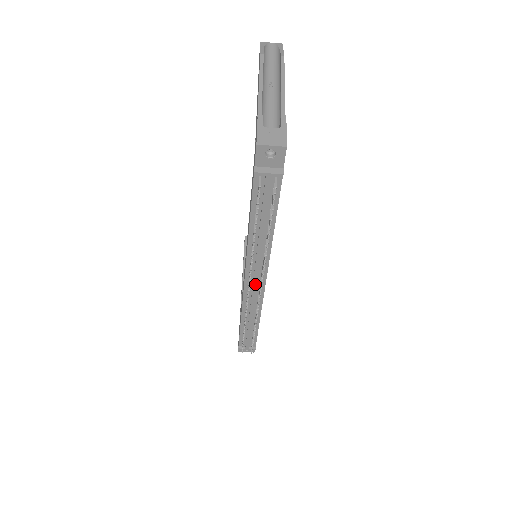
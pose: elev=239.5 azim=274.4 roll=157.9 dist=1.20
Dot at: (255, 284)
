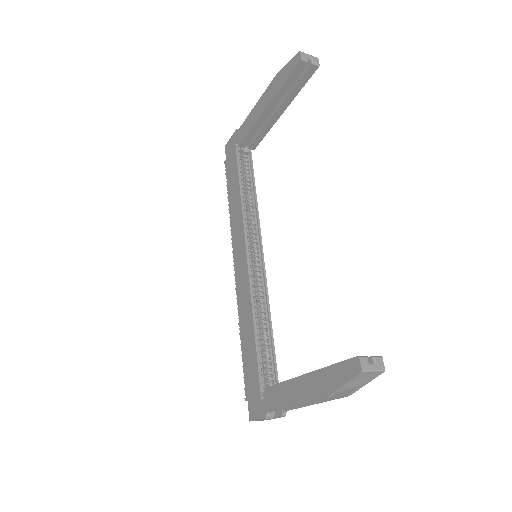
Dot at: occluded
